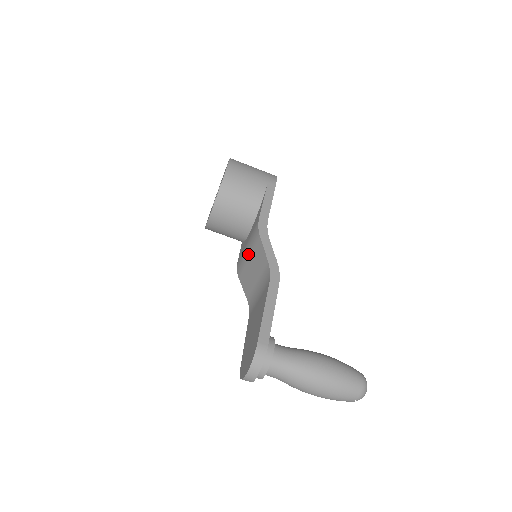
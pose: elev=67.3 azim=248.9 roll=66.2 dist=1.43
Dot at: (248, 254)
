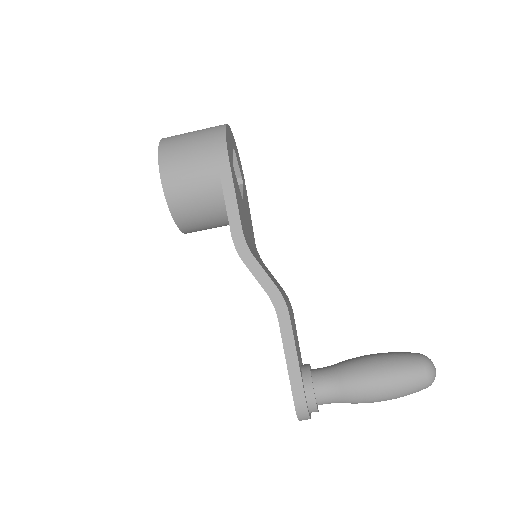
Dot at: occluded
